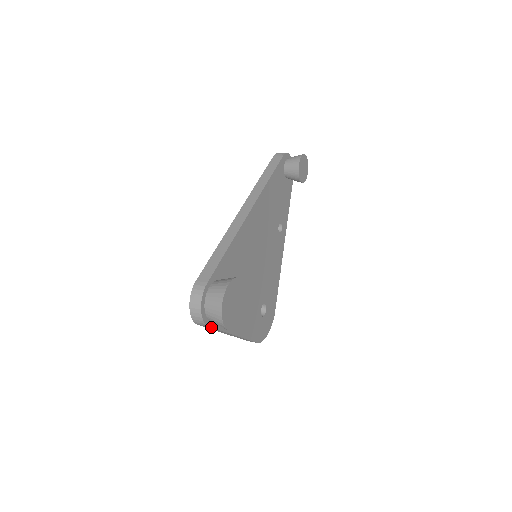
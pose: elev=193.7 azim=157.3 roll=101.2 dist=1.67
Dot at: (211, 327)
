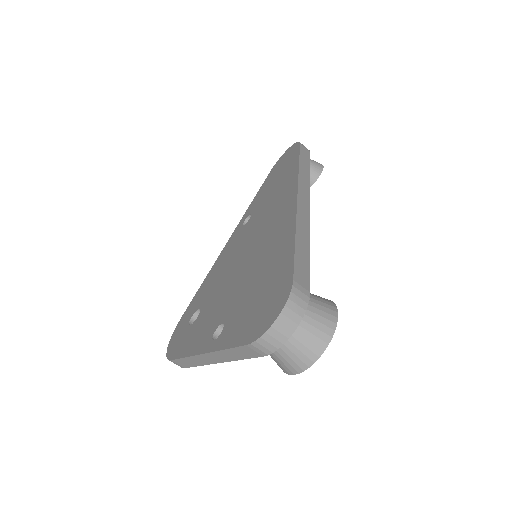
Dot at: (260, 356)
